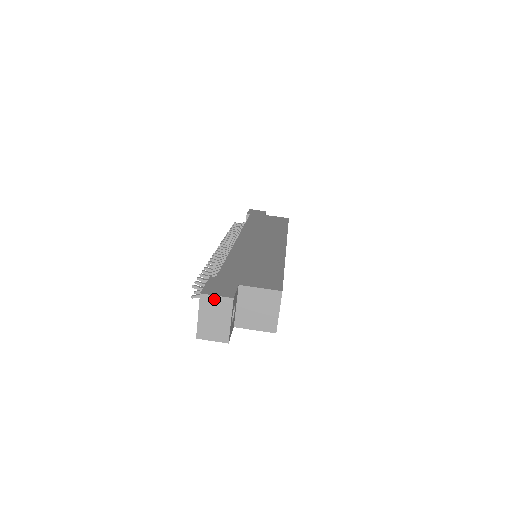
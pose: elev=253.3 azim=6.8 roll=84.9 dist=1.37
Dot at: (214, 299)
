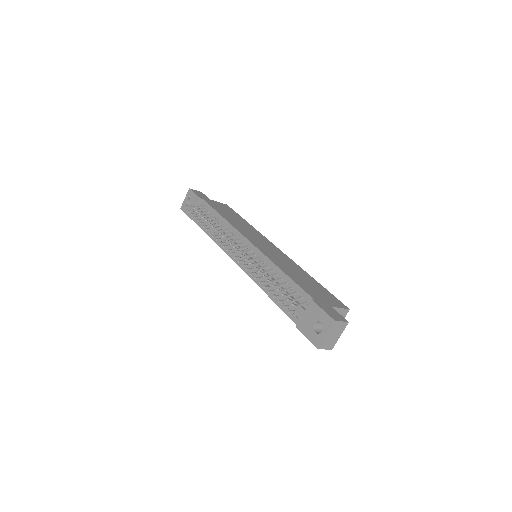
Dot at: (340, 323)
